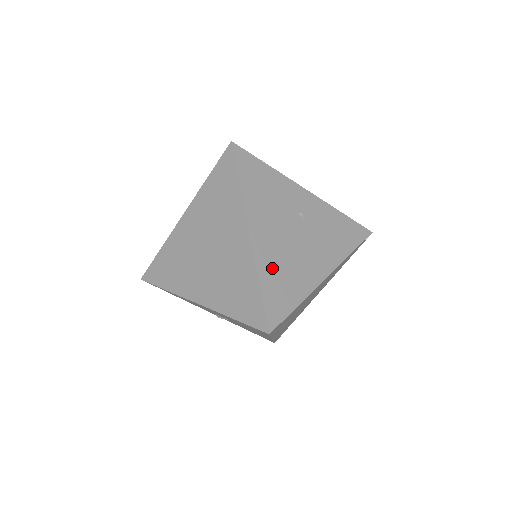
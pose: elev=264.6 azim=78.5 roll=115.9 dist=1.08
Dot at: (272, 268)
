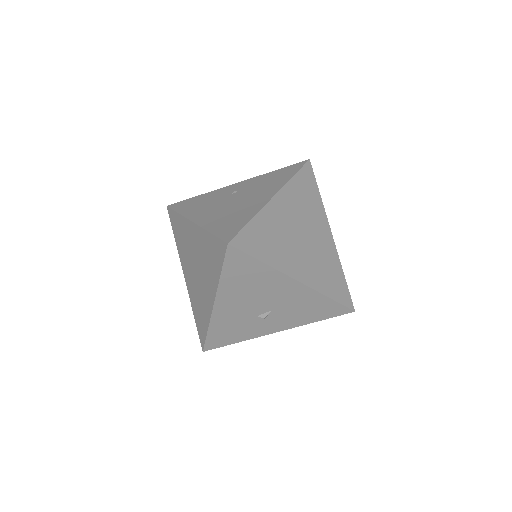
Dot at: (218, 221)
